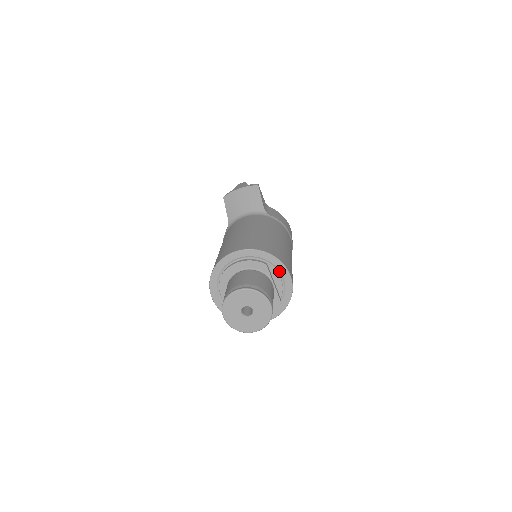
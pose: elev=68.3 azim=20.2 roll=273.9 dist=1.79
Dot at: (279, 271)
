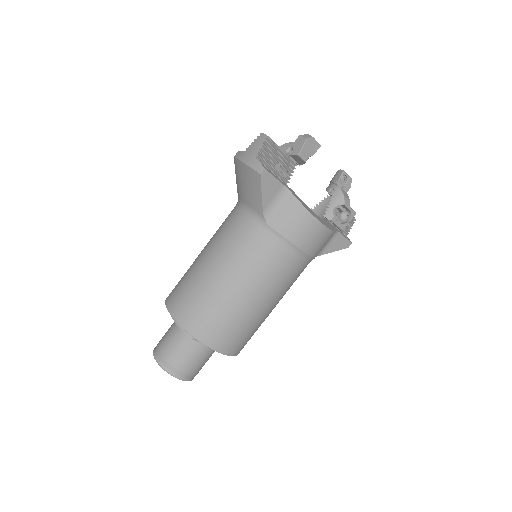
Dot at: occluded
